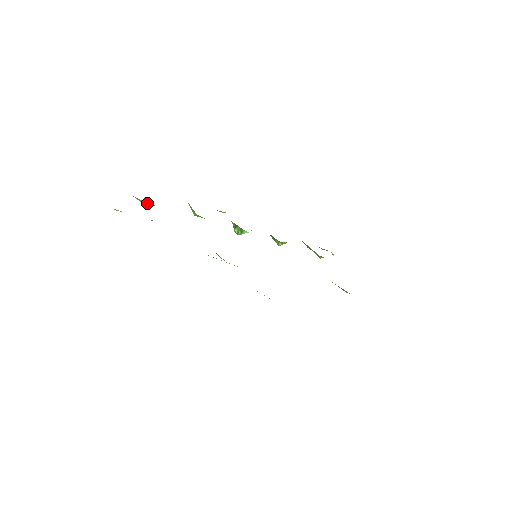
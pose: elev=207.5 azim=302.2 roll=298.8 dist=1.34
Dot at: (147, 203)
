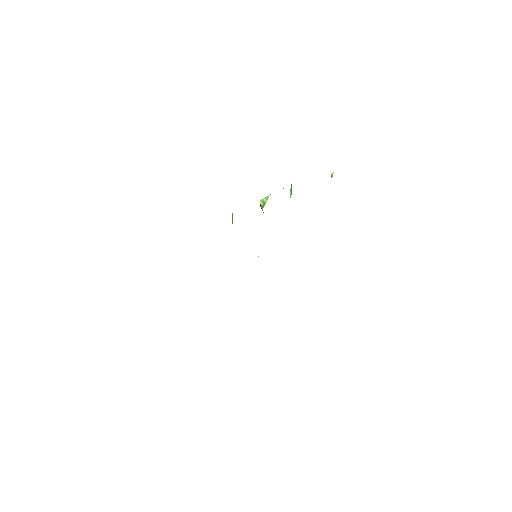
Dot at: occluded
